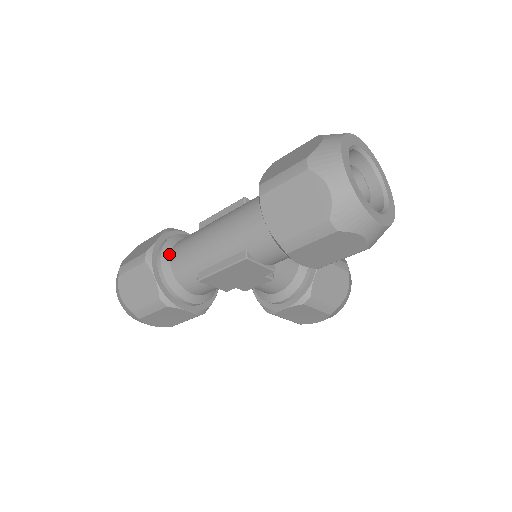
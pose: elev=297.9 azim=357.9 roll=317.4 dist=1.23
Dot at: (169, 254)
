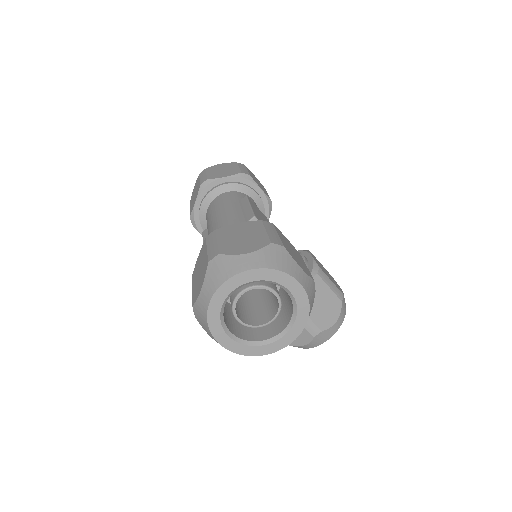
Dot at: (217, 195)
